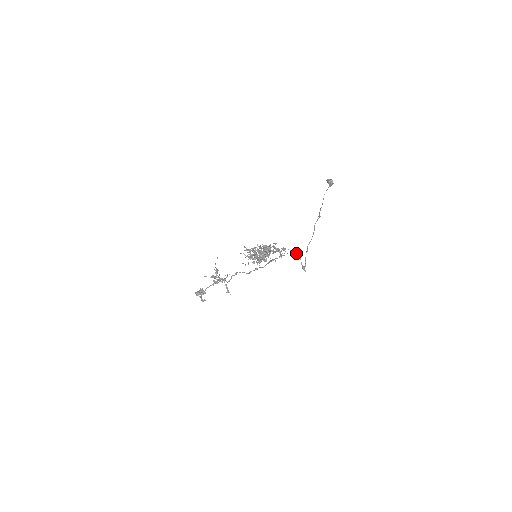
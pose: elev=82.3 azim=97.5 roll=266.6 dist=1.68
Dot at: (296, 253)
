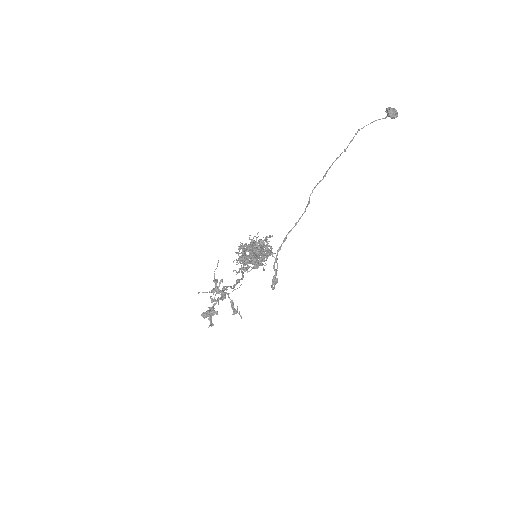
Dot at: (270, 252)
